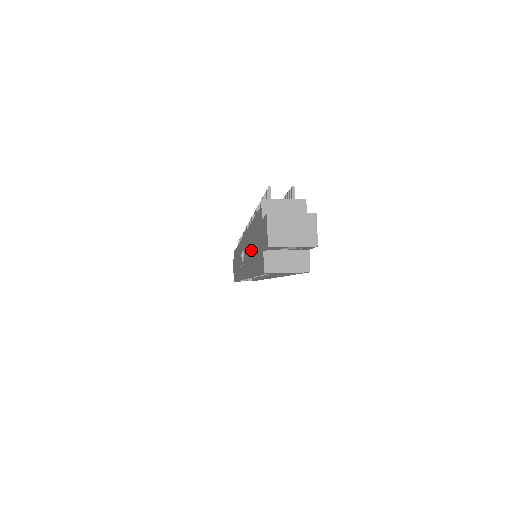
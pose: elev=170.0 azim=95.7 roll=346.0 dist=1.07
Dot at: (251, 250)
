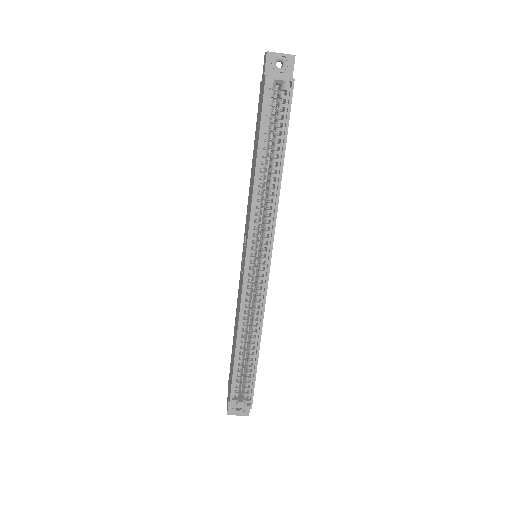
Dot at: (254, 159)
